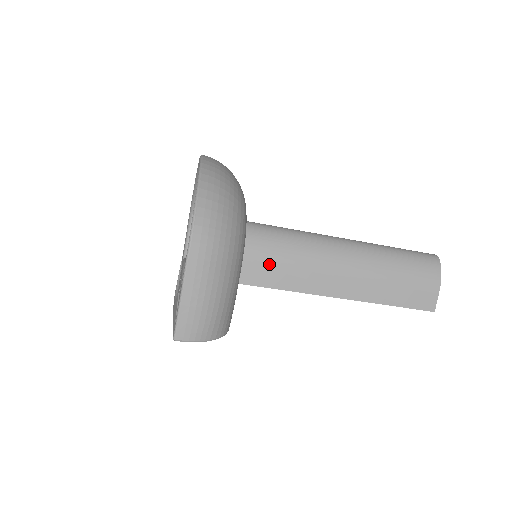
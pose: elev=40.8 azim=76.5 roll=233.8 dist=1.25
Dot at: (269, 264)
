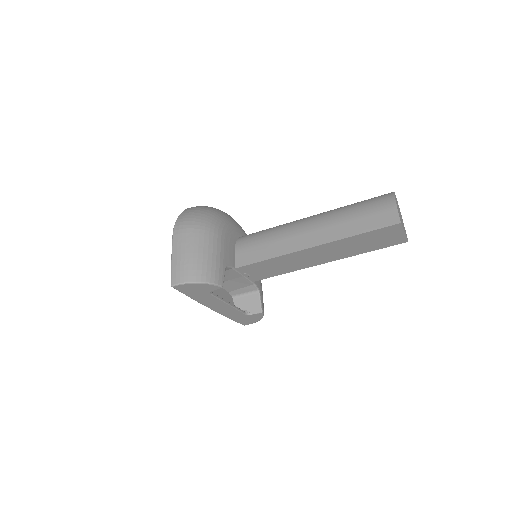
Dot at: (254, 247)
